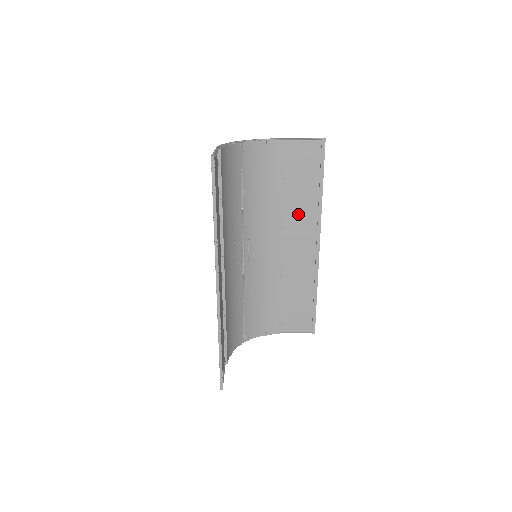
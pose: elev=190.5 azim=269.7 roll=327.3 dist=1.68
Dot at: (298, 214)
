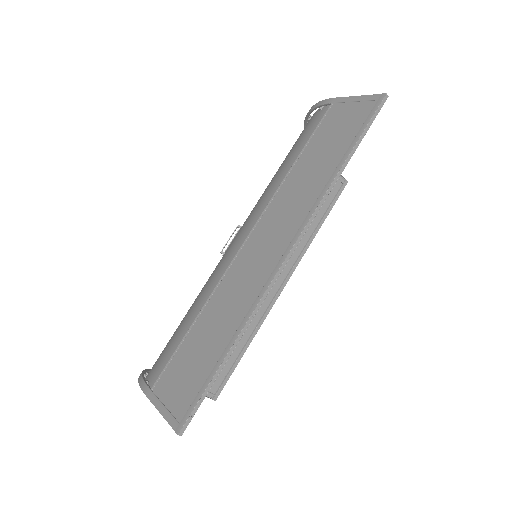
Dot at: occluded
